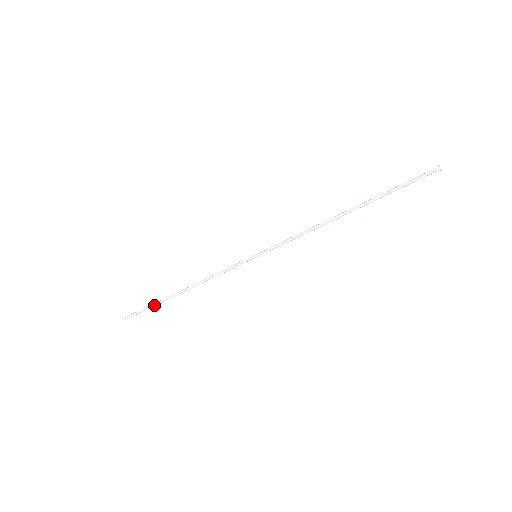
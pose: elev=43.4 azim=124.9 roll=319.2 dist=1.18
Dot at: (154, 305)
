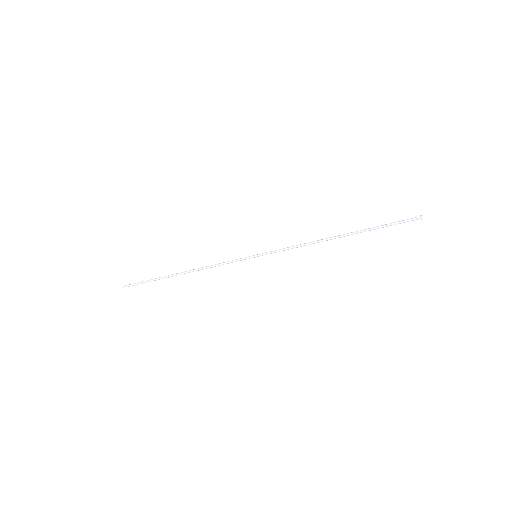
Dot at: (155, 280)
